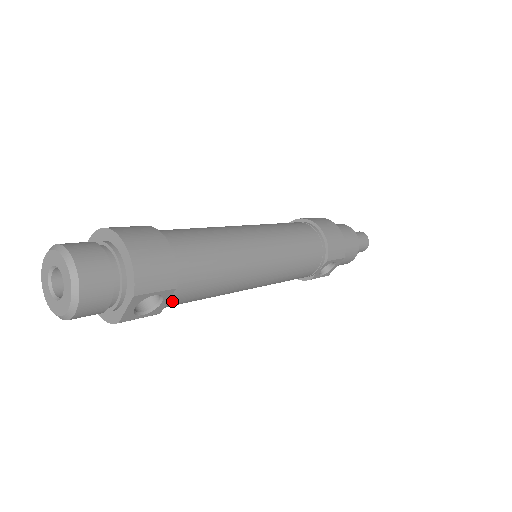
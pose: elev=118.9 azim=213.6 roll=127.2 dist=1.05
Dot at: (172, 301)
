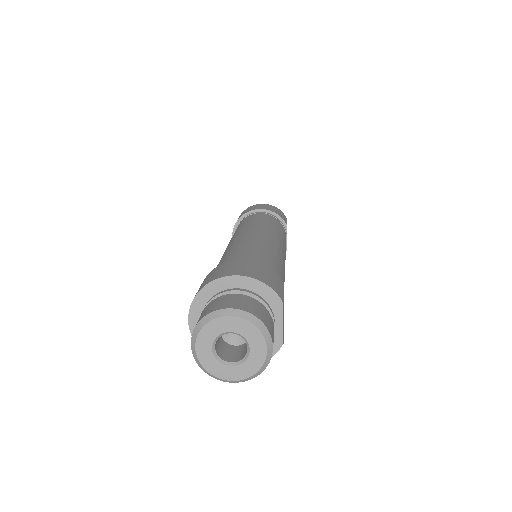
Dot at: occluded
